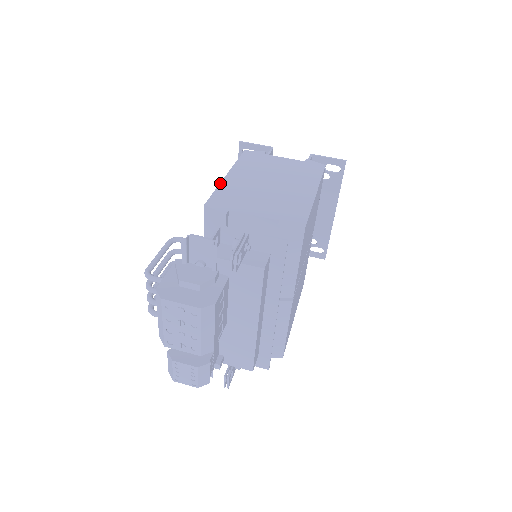
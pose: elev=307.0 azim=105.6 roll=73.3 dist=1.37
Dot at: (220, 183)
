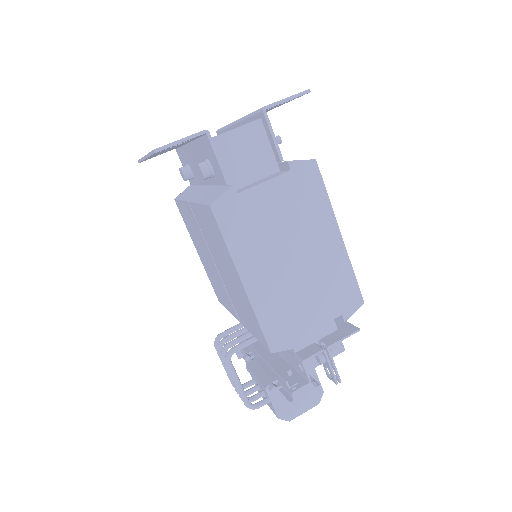
Dot at: (252, 306)
